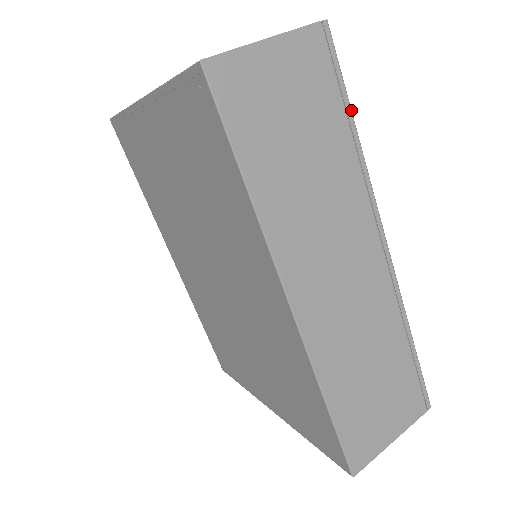
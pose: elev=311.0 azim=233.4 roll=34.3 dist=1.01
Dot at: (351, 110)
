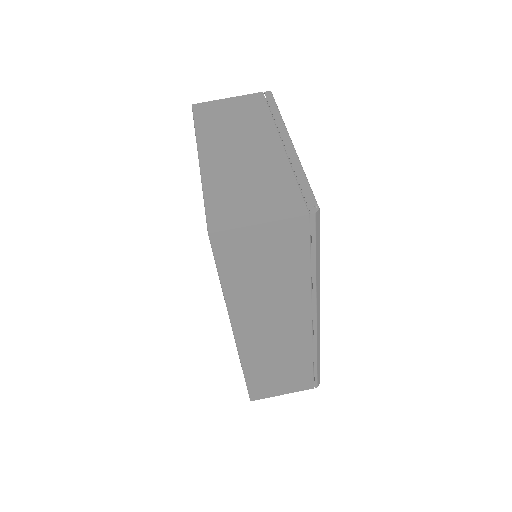
Dot at: (316, 258)
